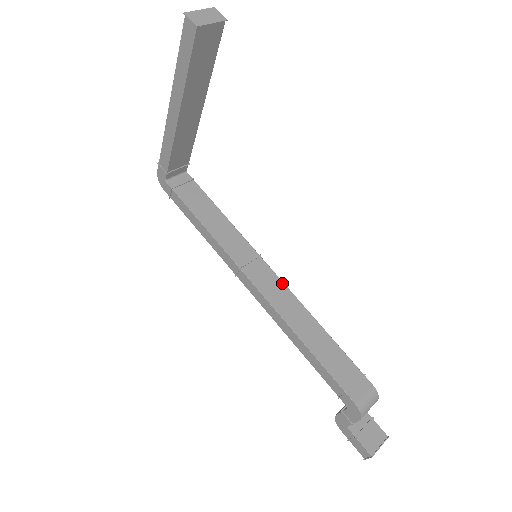
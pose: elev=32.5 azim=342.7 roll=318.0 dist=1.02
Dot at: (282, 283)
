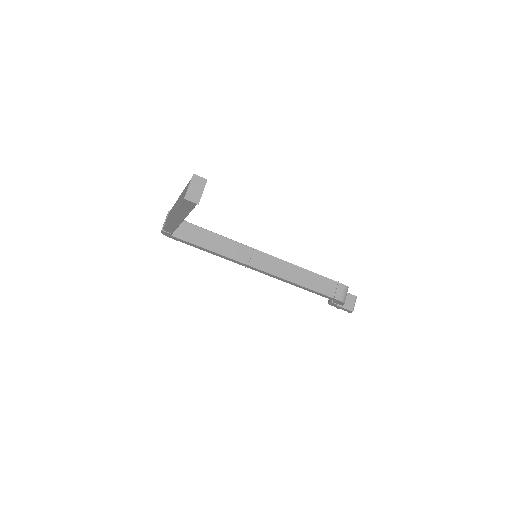
Dot at: (275, 258)
